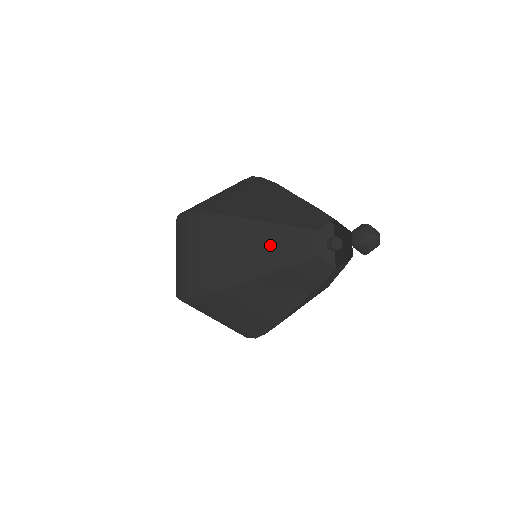
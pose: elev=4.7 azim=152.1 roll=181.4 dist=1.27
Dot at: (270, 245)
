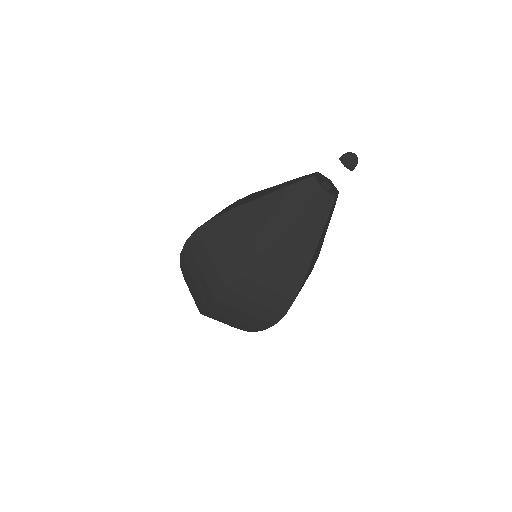
Dot at: occluded
